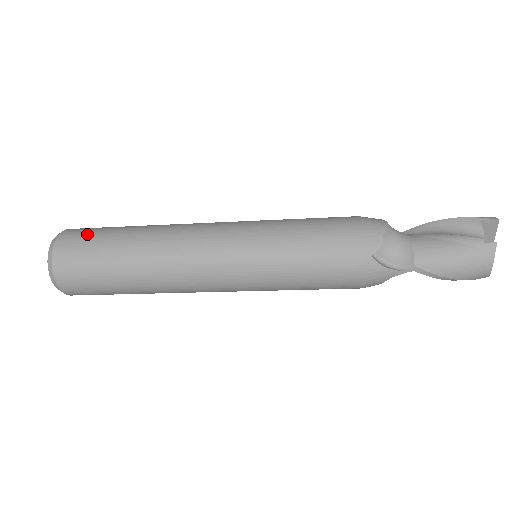
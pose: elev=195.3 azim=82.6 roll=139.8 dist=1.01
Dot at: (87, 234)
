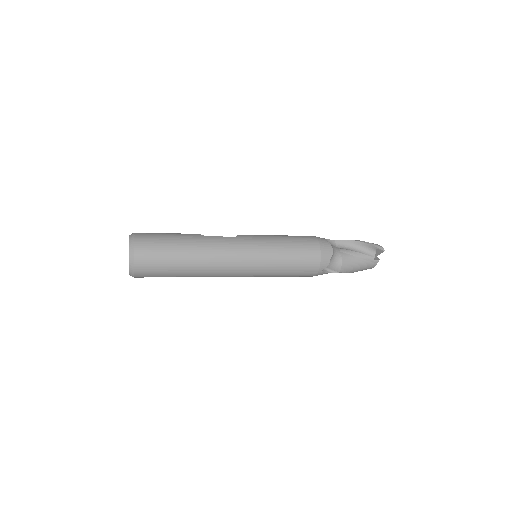
Dot at: (155, 250)
